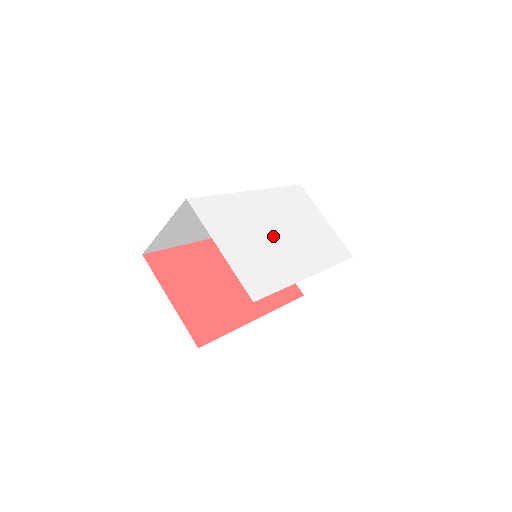
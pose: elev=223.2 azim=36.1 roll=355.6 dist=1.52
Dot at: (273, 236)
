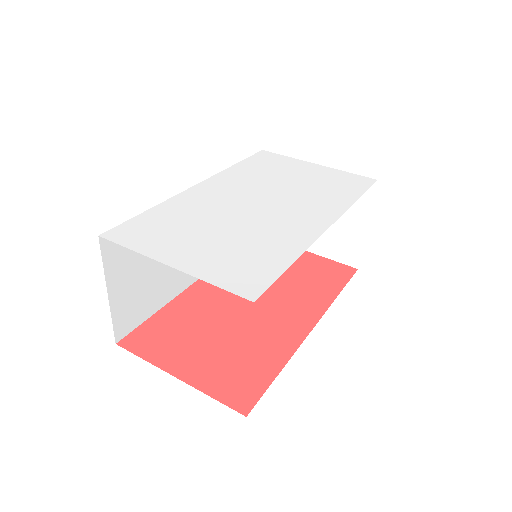
Dot at: (249, 213)
